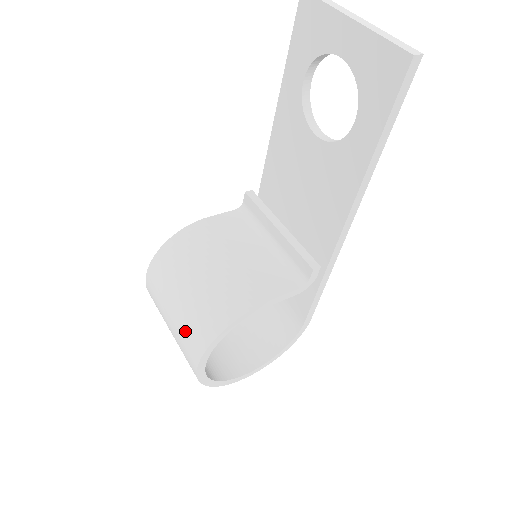
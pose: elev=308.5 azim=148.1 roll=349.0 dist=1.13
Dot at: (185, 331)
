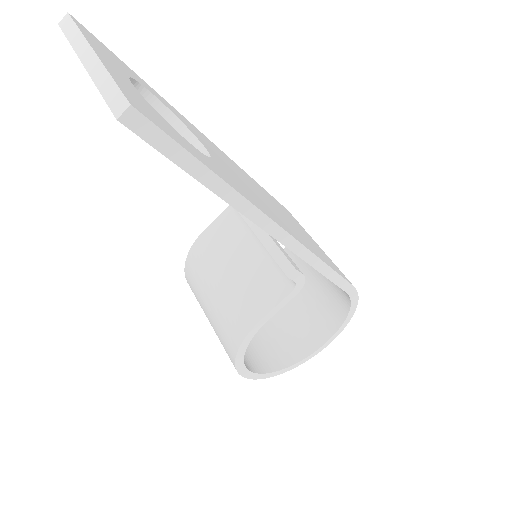
Dot at: occluded
